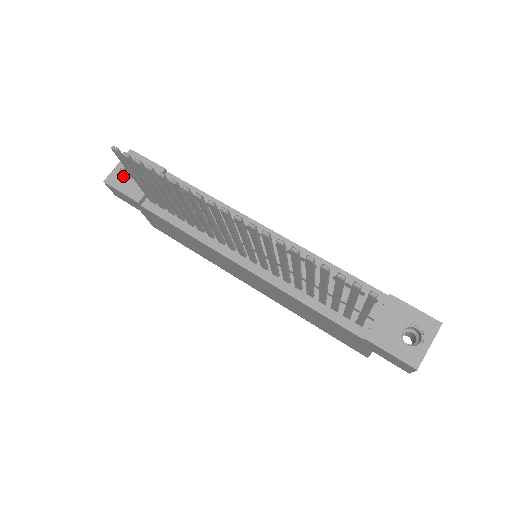
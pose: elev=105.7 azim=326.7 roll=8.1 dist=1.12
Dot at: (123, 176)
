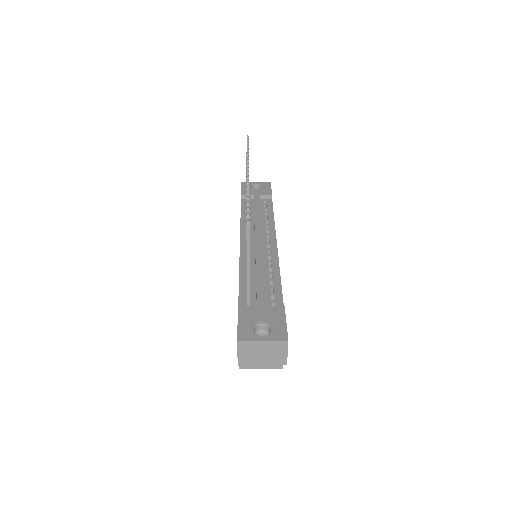
Dot at: (253, 188)
